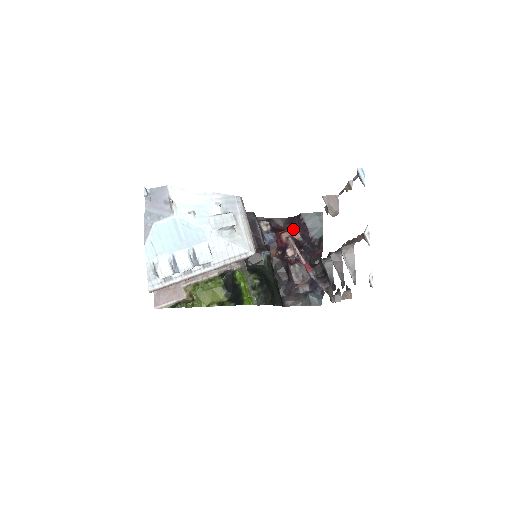
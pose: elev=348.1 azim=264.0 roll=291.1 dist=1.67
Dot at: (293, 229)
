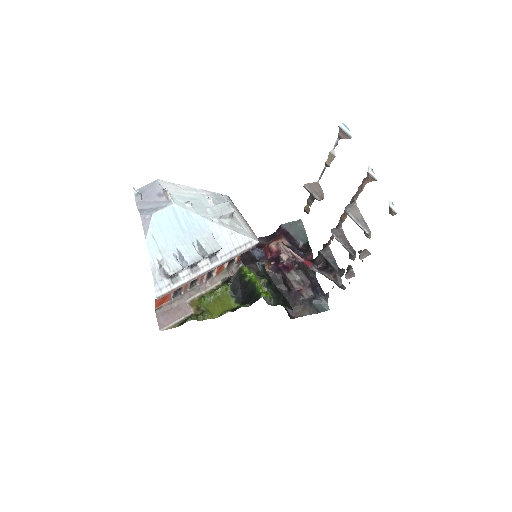
Dot at: (279, 238)
